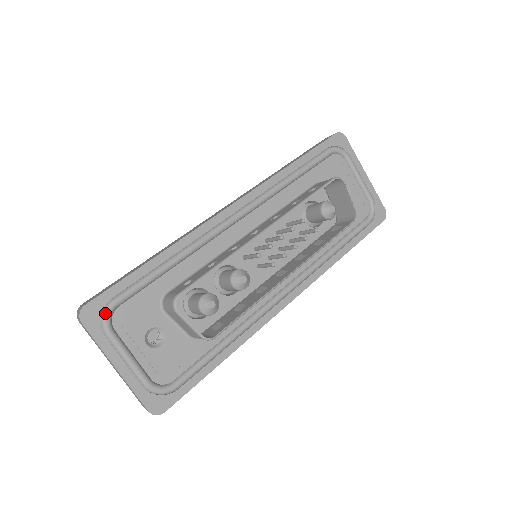
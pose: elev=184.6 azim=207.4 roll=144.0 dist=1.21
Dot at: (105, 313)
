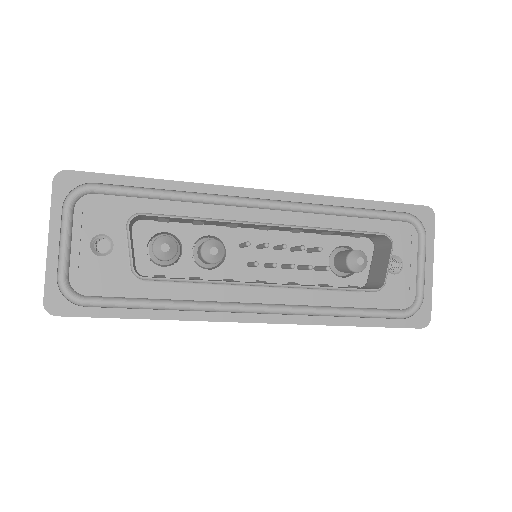
Dot at: (77, 189)
